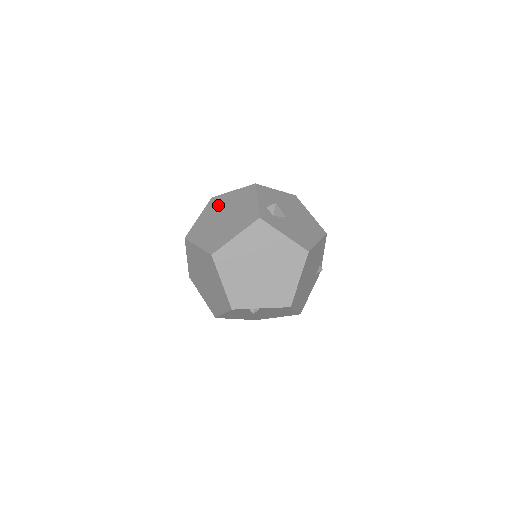
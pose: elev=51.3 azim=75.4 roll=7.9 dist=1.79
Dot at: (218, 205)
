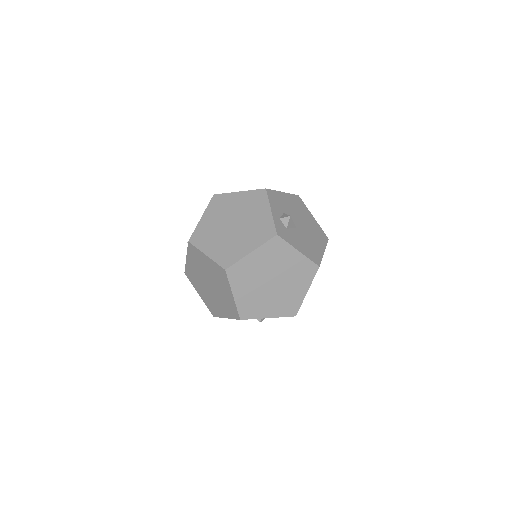
Dot at: (224, 207)
